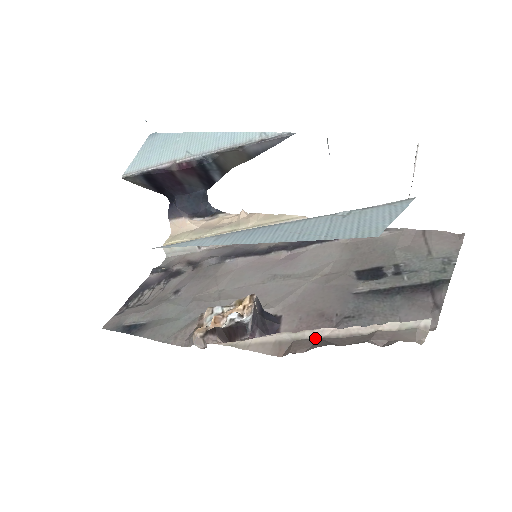
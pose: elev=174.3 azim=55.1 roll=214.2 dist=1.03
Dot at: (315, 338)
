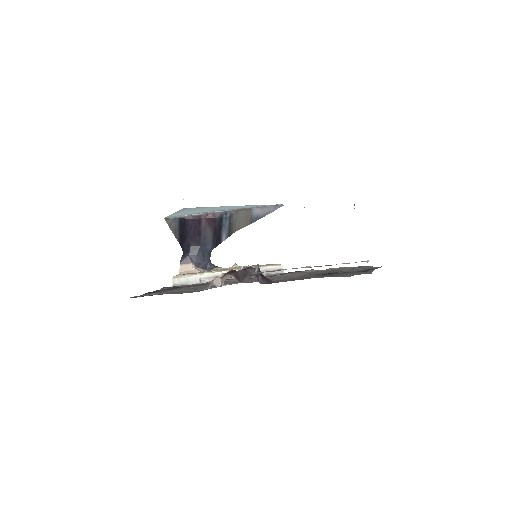
Dot at: occluded
